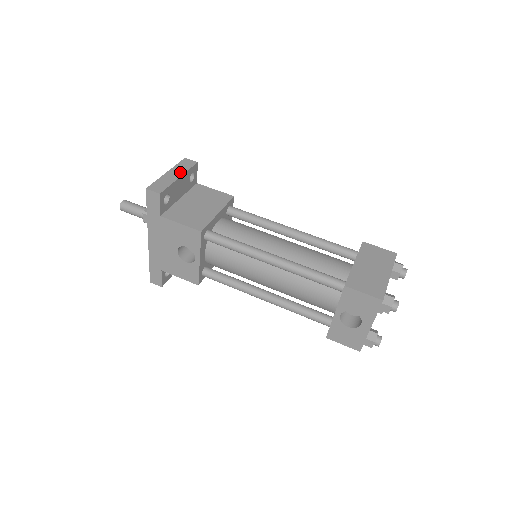
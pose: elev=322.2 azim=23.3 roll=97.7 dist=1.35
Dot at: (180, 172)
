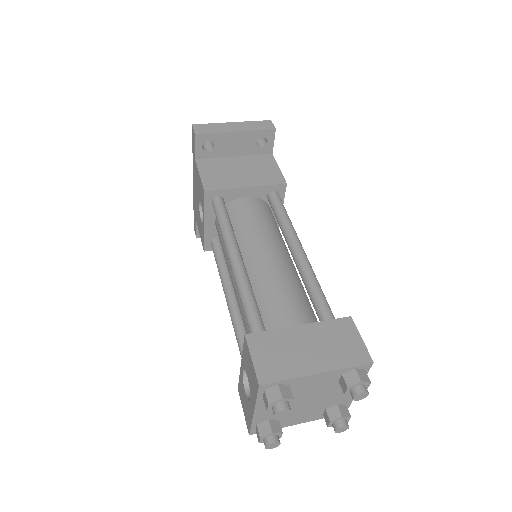
Dot at: (244, 128)
